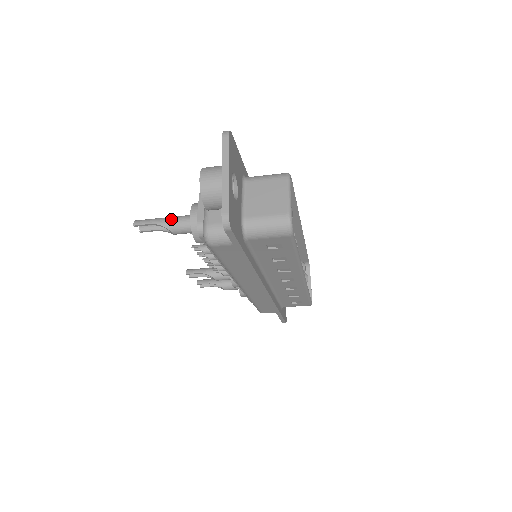
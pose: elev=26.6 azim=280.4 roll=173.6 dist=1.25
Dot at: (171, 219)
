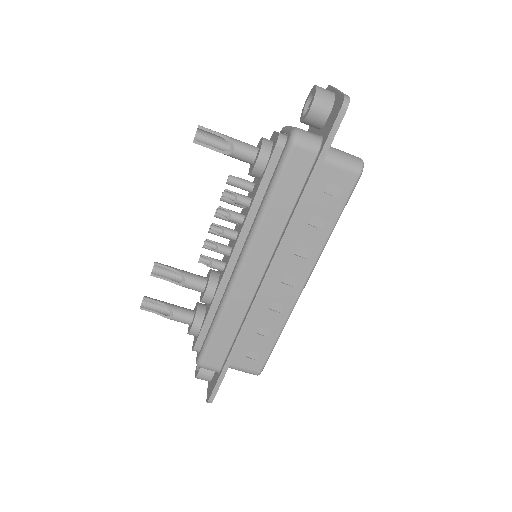
Dot at: occluded
